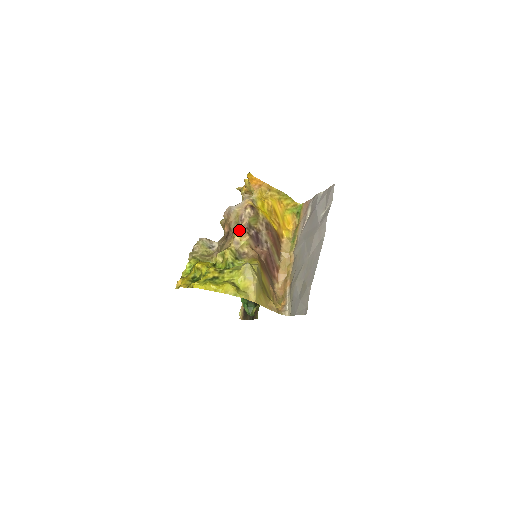
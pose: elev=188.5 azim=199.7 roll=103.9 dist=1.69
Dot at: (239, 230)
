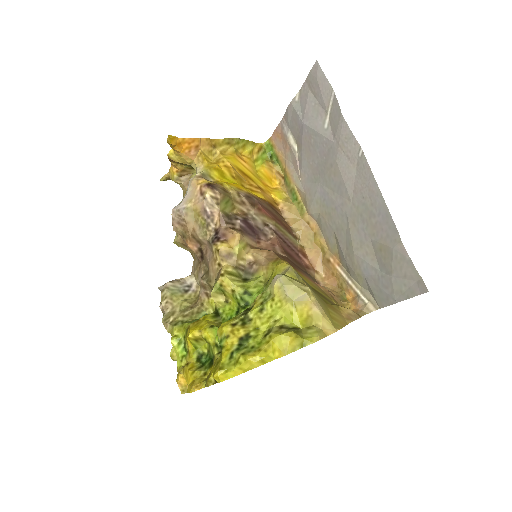
Dot at: (216, 234)
